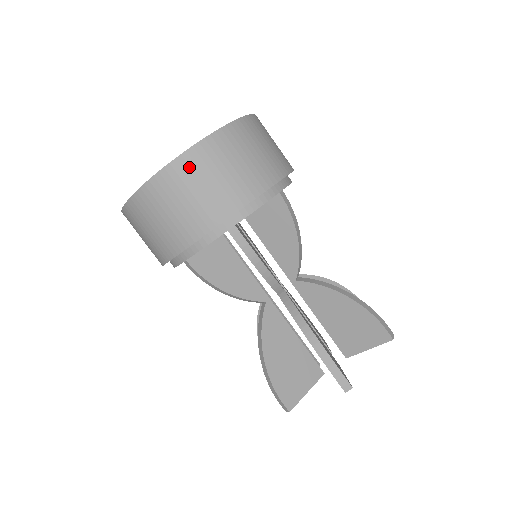
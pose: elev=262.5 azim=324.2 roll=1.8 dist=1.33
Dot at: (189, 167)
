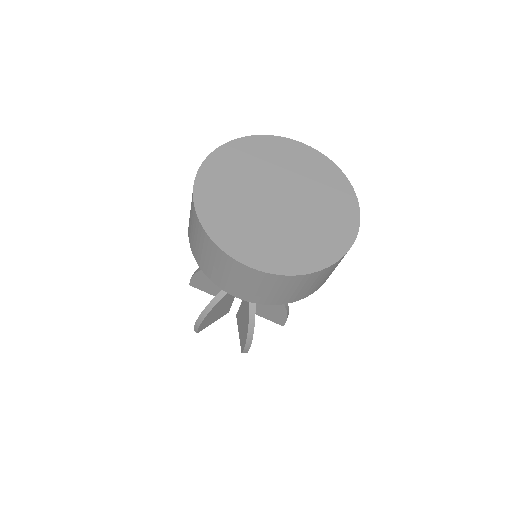
Dot at: (295, 281)
